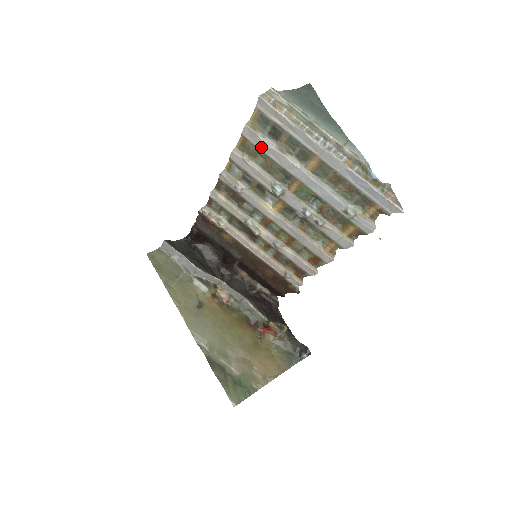
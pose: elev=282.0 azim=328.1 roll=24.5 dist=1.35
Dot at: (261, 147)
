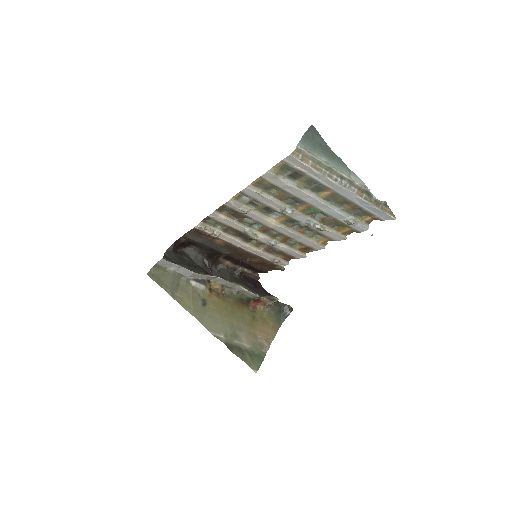
Dot at: (279, 185)
